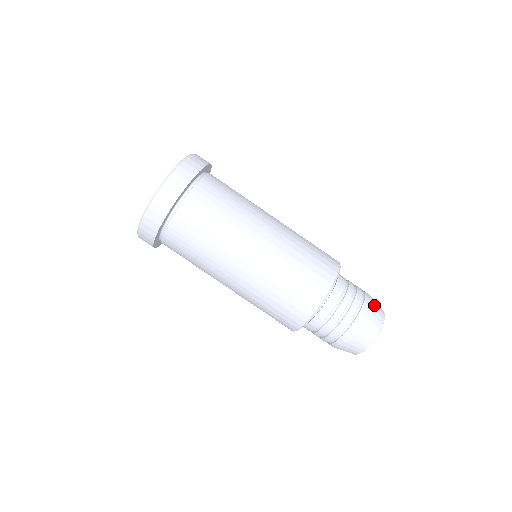
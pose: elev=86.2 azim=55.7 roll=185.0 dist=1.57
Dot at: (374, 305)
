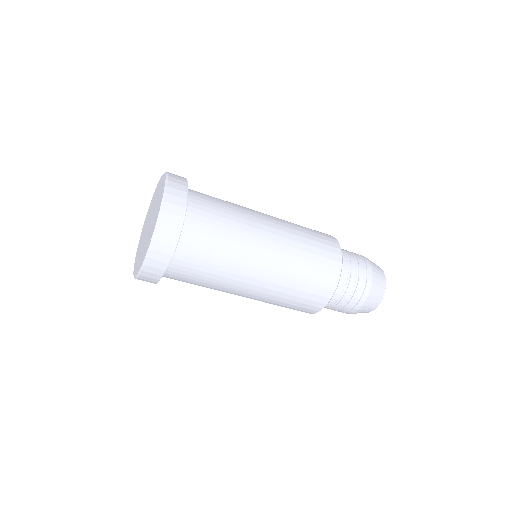
Dot at: (365, 307)
